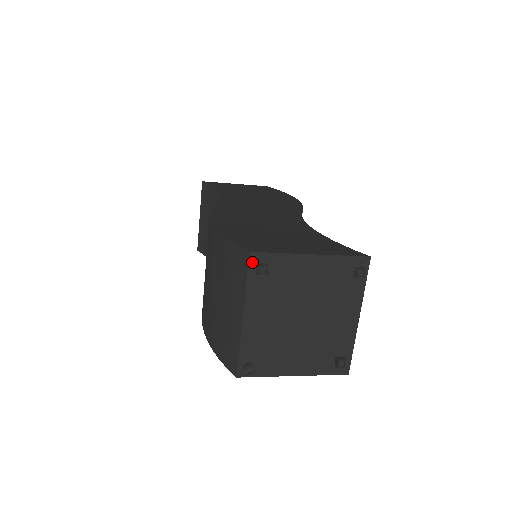
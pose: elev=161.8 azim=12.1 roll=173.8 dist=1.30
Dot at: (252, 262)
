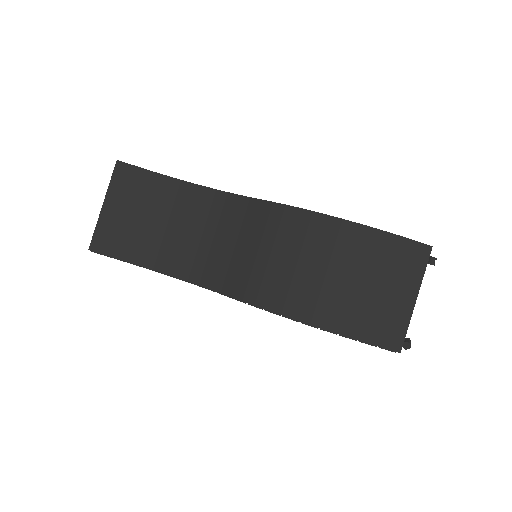
Dot at: occluded
